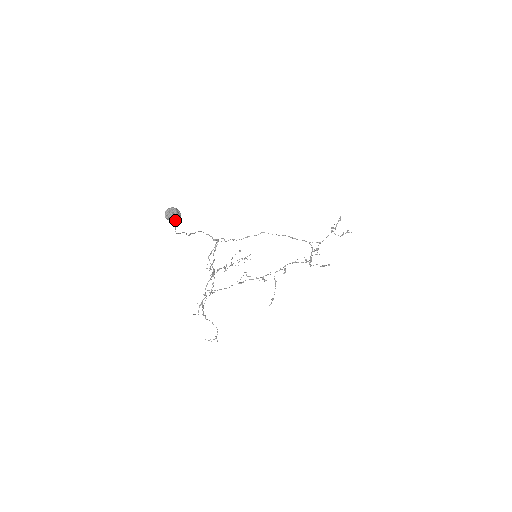
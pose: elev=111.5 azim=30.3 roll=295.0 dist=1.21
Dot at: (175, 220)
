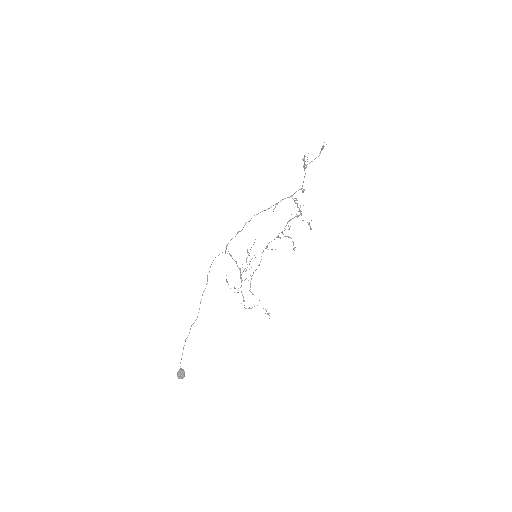
Dot at: (184, 376)
